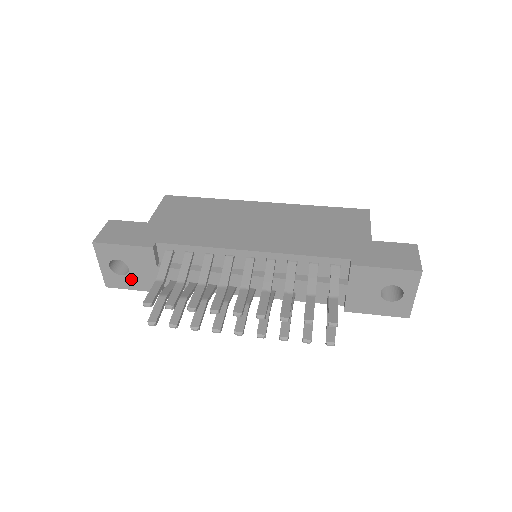
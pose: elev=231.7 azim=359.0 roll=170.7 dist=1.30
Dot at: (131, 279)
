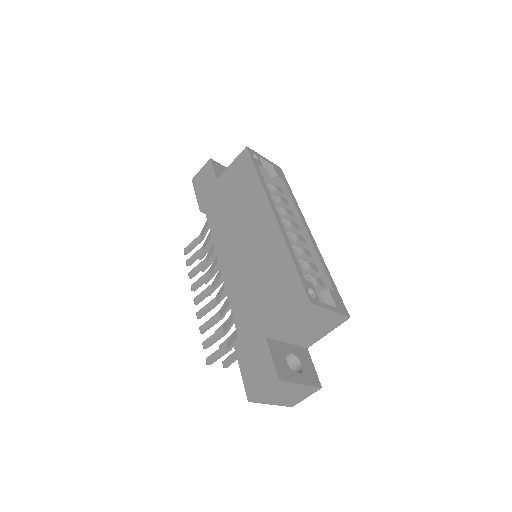
Dot at: occluded
